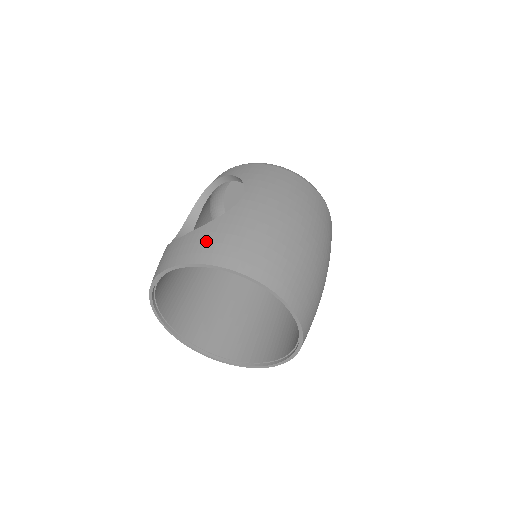
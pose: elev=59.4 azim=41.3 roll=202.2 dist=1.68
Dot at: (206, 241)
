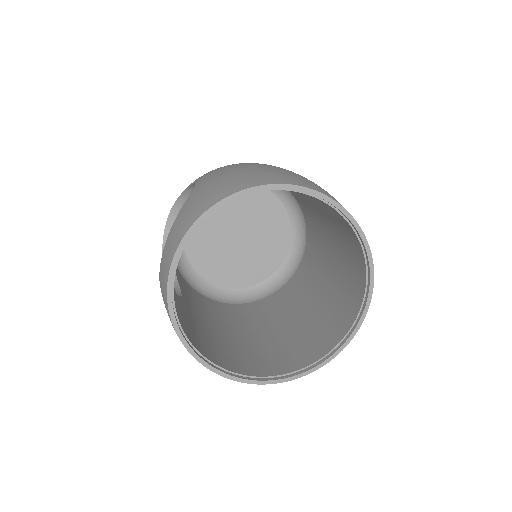
Dot at: (189, 210)
